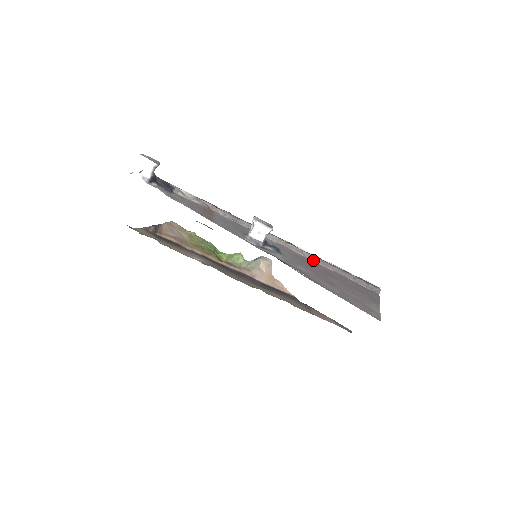
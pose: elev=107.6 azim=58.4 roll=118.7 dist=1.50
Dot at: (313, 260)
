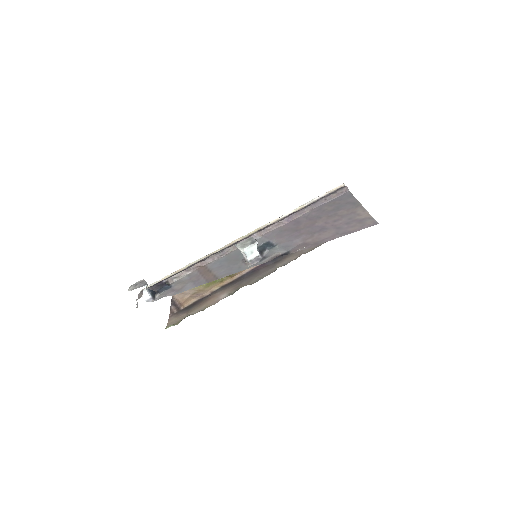
Dot at: (291, 220)
